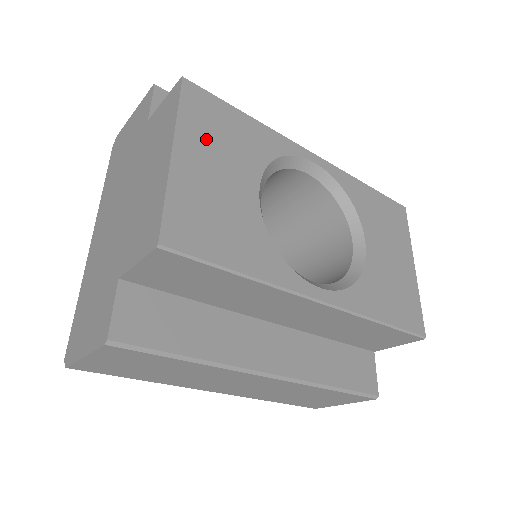
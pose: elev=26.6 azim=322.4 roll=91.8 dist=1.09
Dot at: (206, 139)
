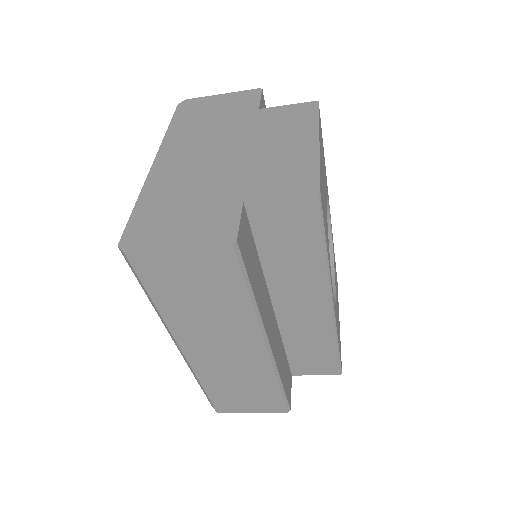
Dot at: occluded
